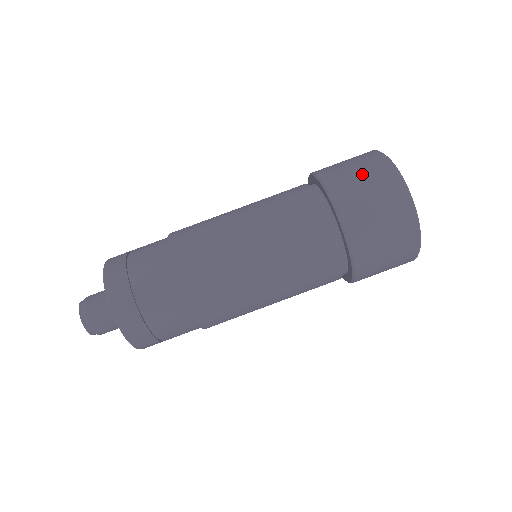
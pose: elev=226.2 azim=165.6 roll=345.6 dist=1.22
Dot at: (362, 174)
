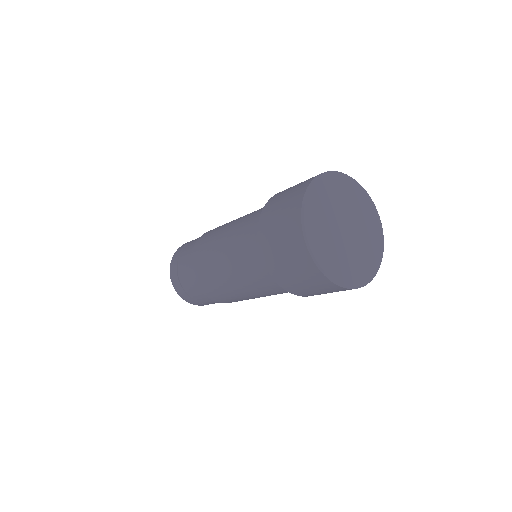
Dot at: (282, 246)
